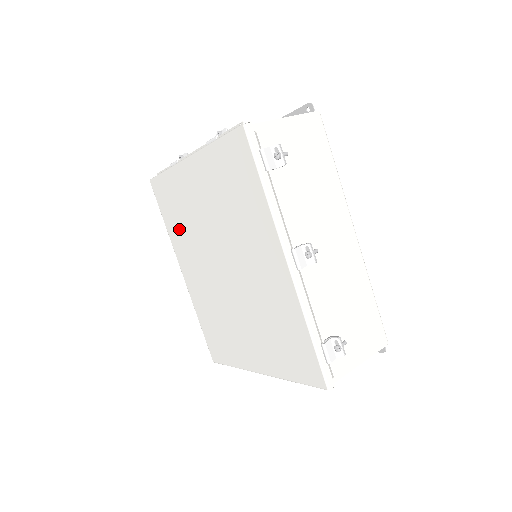
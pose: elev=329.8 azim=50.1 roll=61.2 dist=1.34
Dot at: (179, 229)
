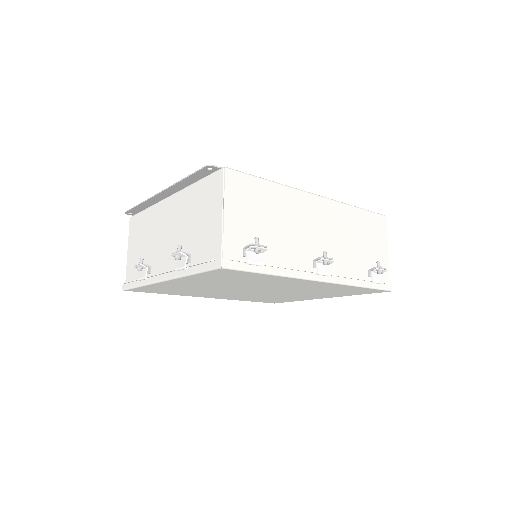
Dot at: occluded
